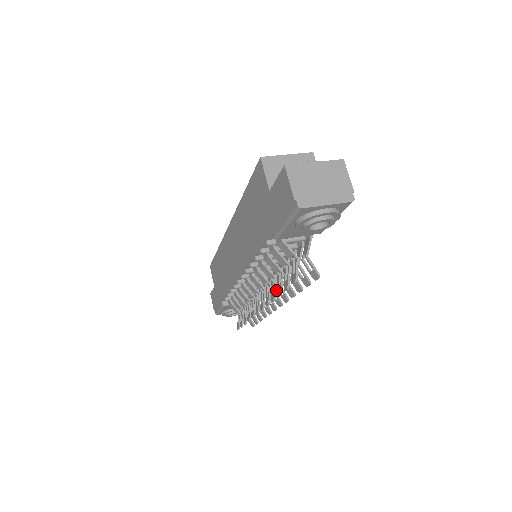
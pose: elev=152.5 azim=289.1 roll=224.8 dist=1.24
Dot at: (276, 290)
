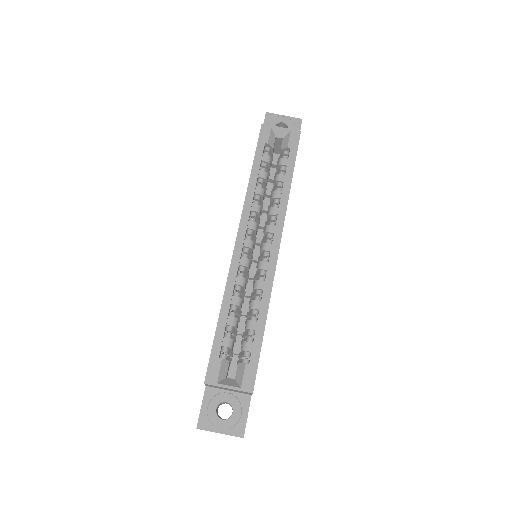
Dot at: occluded
